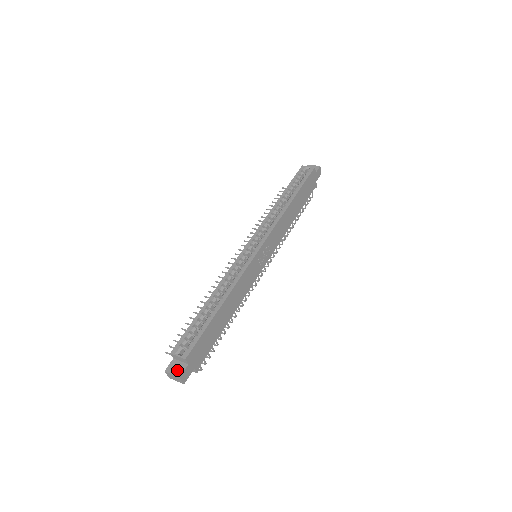
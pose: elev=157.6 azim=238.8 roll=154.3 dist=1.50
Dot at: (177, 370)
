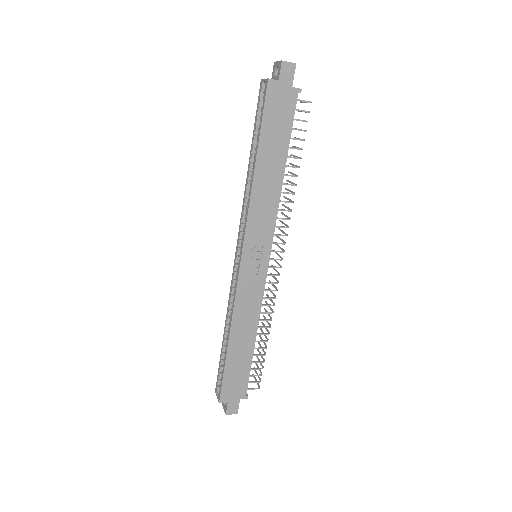
Dot at: occluded
